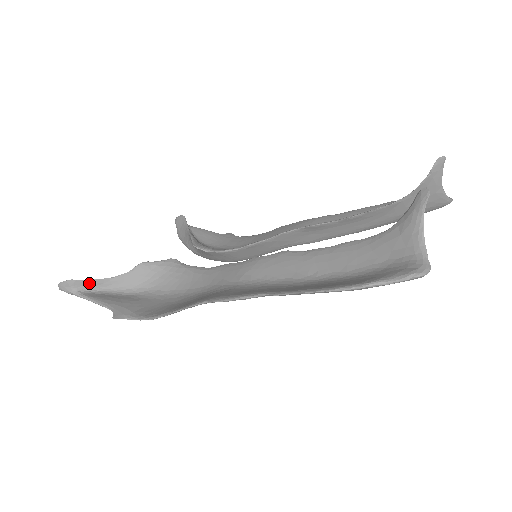
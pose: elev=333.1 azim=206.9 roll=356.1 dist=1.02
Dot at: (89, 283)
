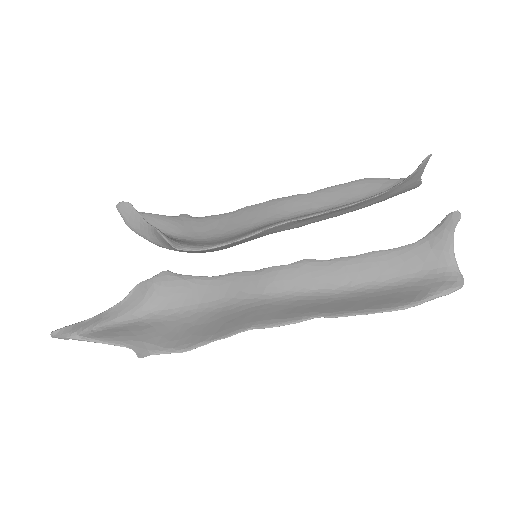
Dot at: (88, 323)
